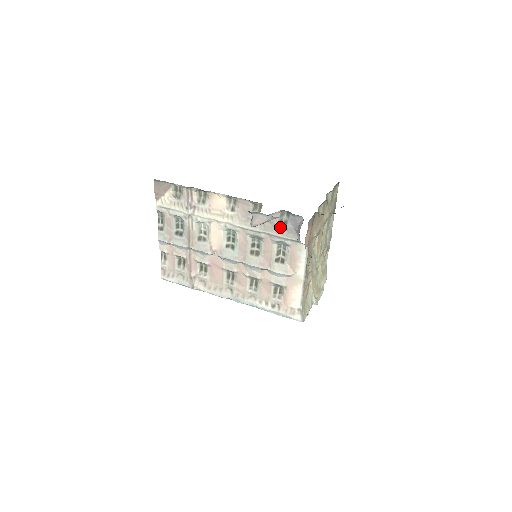
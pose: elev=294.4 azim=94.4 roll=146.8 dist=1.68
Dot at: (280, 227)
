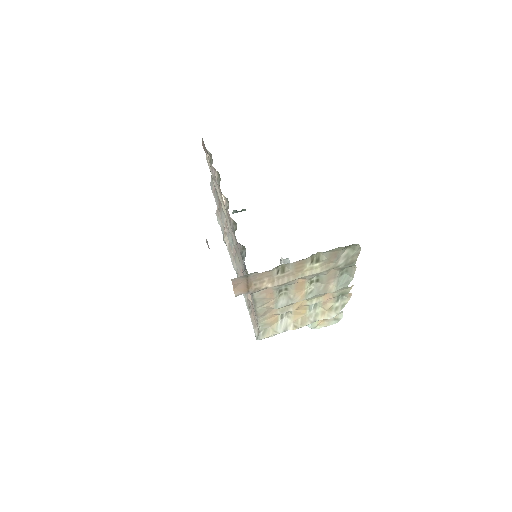
Dot at: occluded
